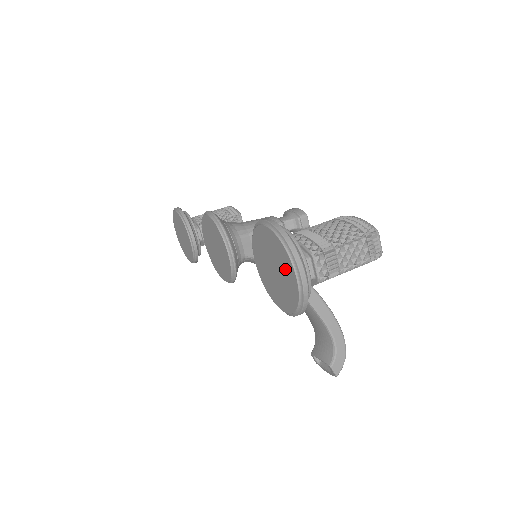
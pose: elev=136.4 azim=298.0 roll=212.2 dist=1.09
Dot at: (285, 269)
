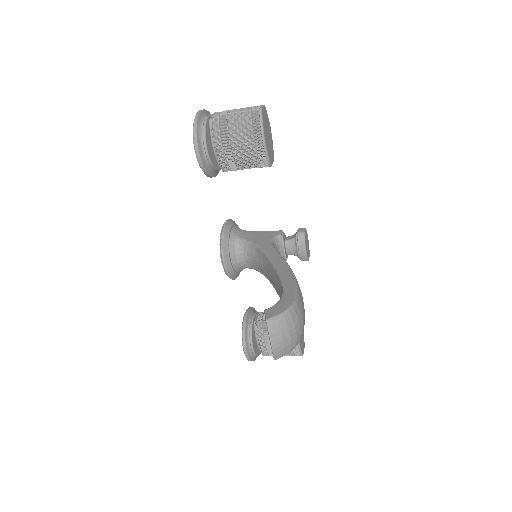
Dot at: occluded
